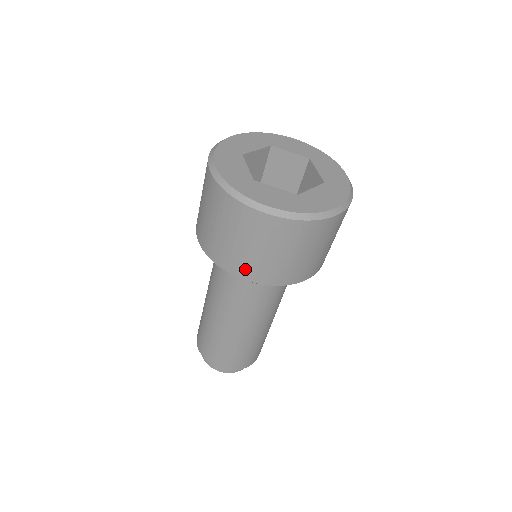
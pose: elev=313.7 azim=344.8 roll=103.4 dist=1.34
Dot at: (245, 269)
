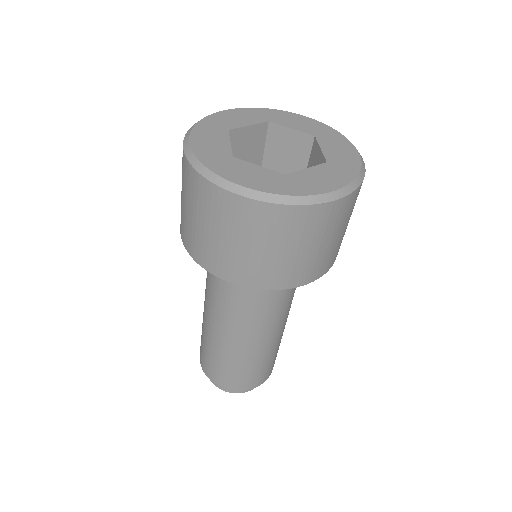
Dot at: (225, 267)
